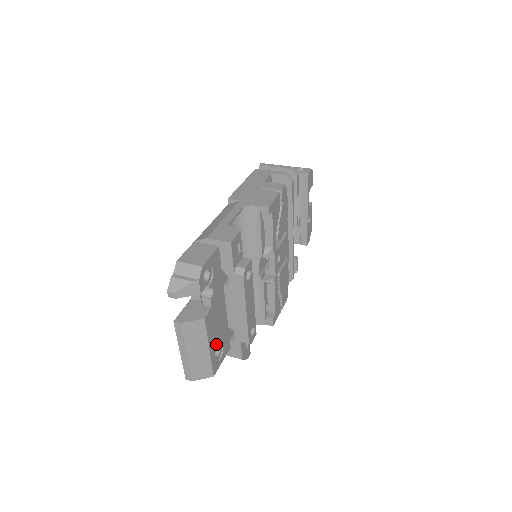
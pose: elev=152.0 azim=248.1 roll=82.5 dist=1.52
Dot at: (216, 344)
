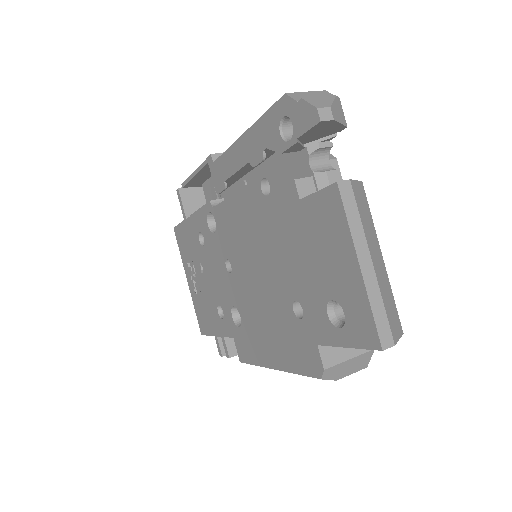
Dot at: occluded
